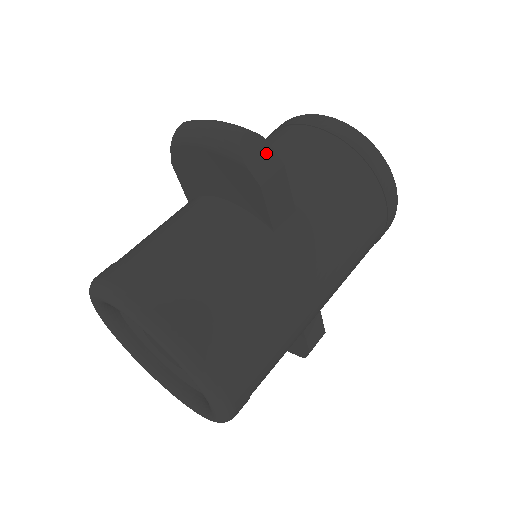
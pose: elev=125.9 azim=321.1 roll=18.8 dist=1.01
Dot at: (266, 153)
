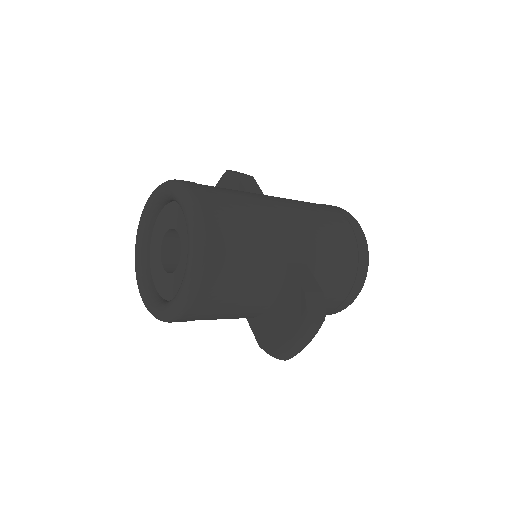
Dot at: occluded
